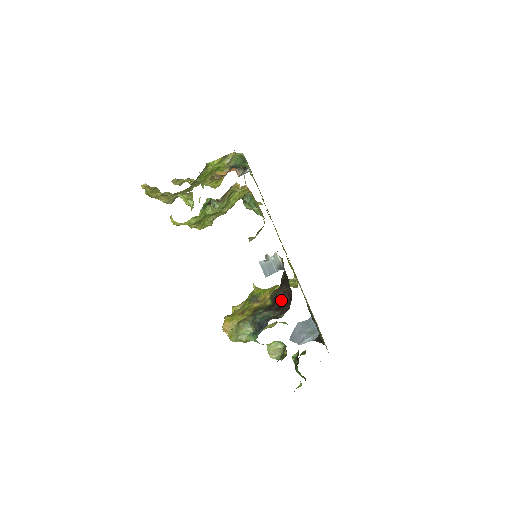
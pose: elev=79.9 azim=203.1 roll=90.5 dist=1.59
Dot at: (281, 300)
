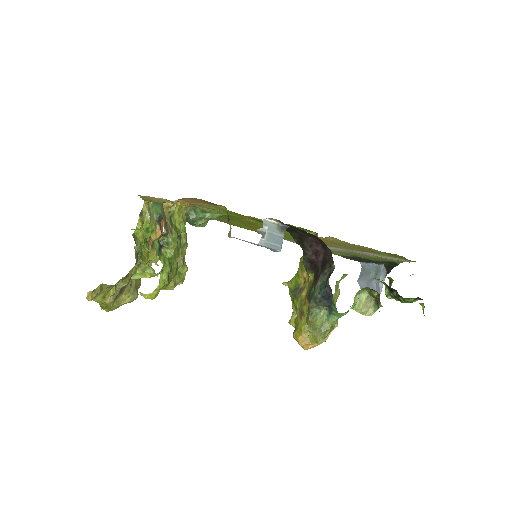
Dot at: (317, 257)
